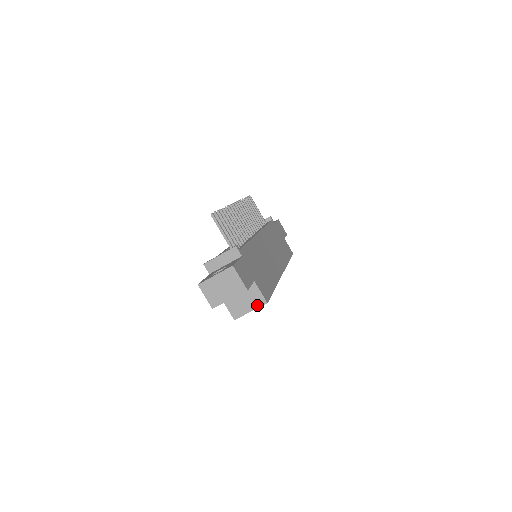
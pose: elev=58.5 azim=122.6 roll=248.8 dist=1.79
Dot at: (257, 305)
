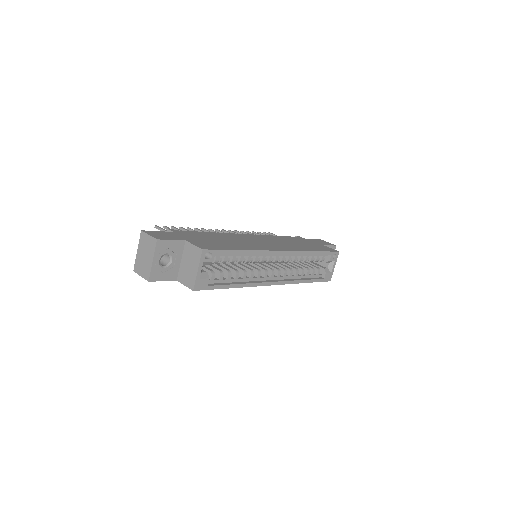
Dot at: (198, 259)
